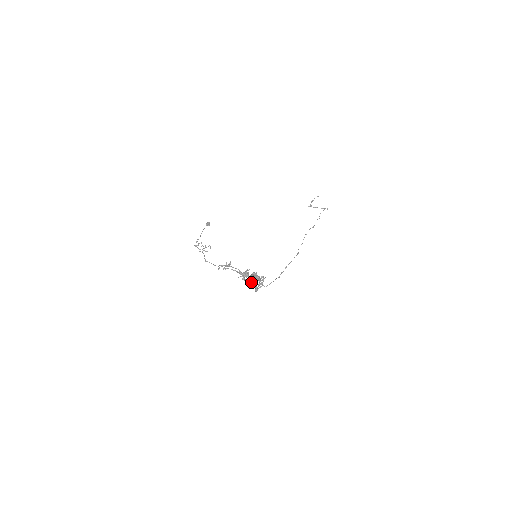
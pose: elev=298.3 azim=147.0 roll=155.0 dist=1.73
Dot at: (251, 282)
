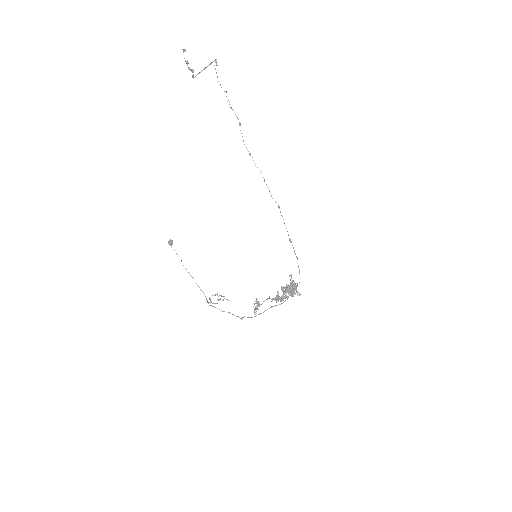
Dot at: occluded
